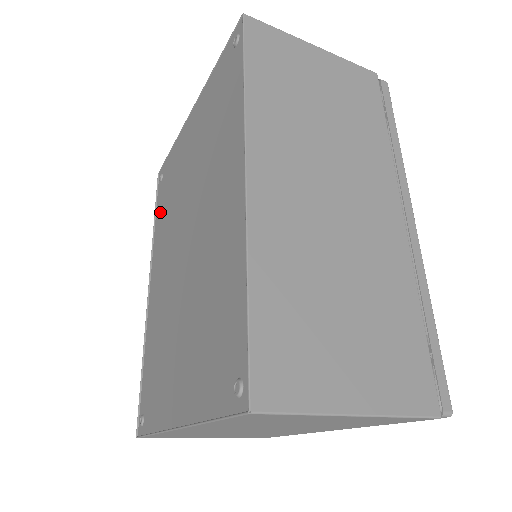
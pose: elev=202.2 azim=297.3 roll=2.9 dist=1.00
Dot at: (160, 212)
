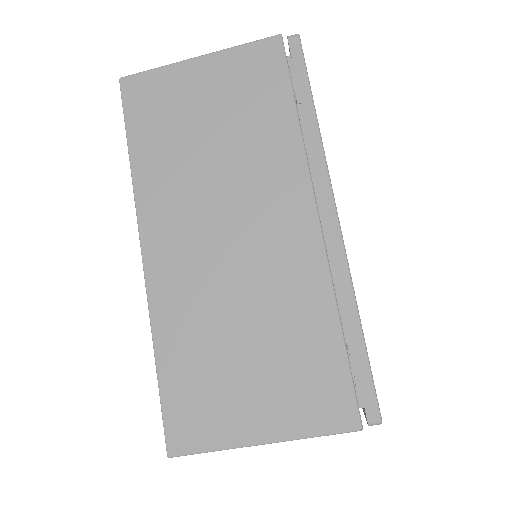
Dot at: occluded
